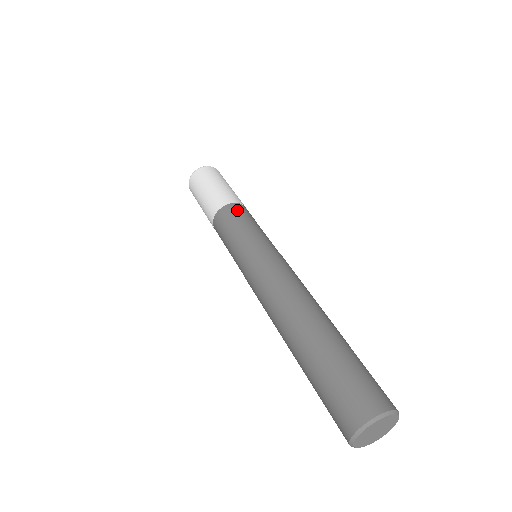
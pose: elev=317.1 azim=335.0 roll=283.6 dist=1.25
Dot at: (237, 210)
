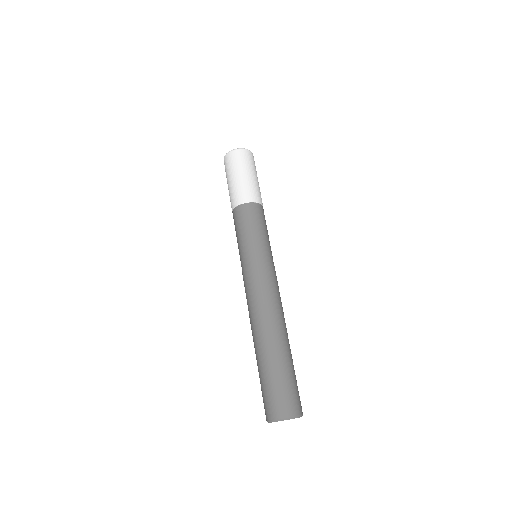
Dot at: (263, 214)
